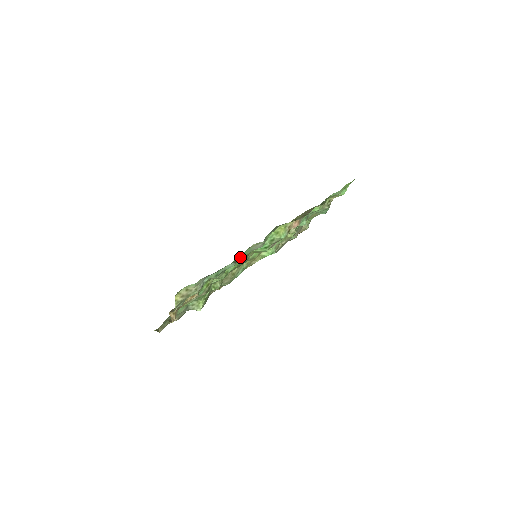
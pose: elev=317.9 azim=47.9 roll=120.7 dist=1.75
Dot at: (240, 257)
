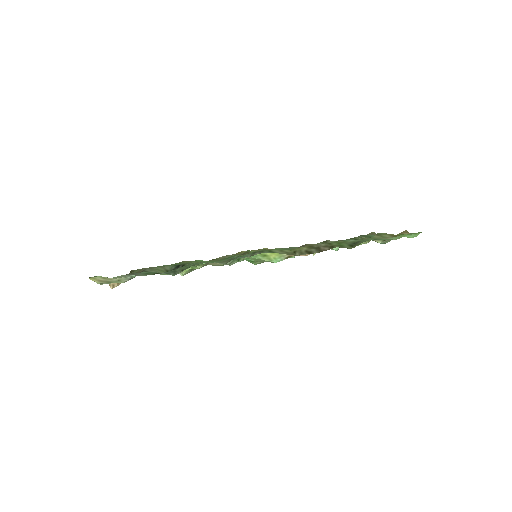
Dot at: occluded
